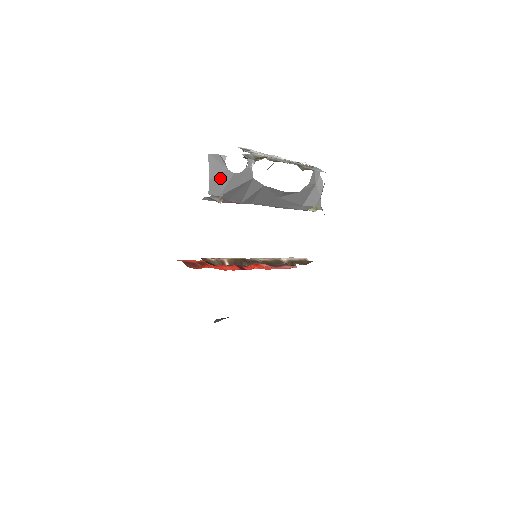
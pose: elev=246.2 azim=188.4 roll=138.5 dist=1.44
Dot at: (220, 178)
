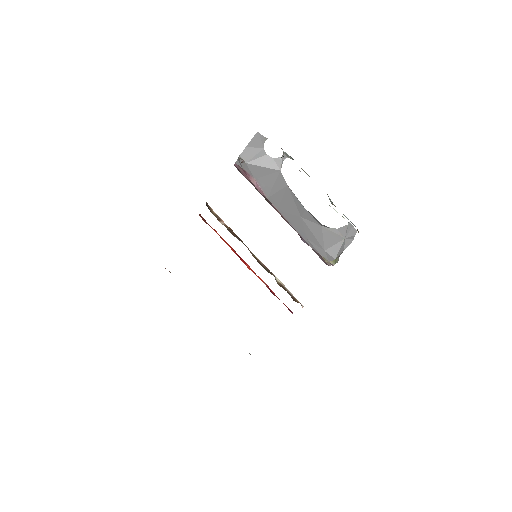
Dot at: (255, 151)
